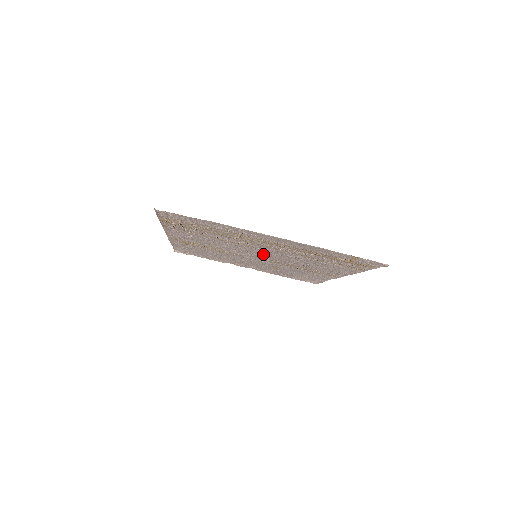
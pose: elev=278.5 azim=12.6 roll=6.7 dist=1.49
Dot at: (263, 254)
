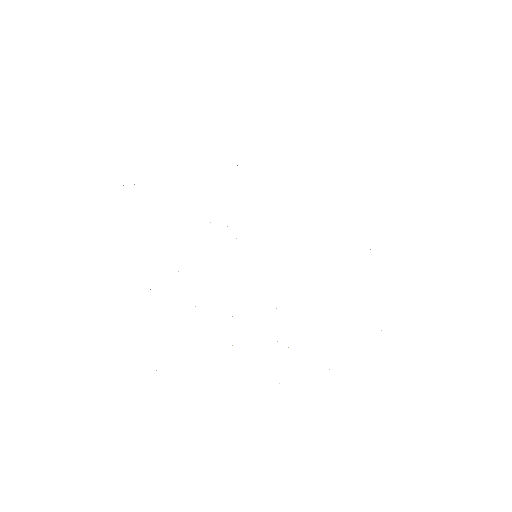
Dot at: occluded
